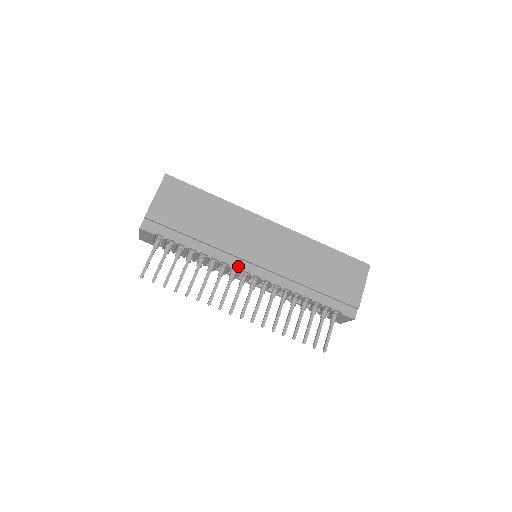
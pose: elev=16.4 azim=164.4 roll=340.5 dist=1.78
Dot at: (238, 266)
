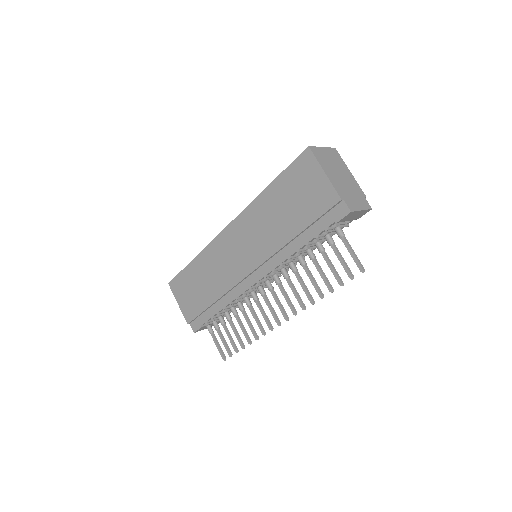
Dot at: (246, 288)
